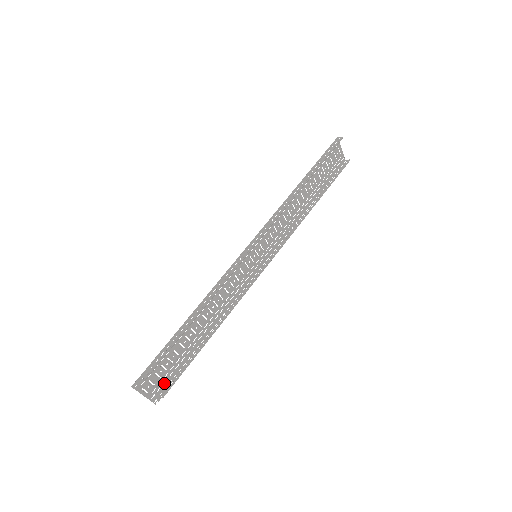
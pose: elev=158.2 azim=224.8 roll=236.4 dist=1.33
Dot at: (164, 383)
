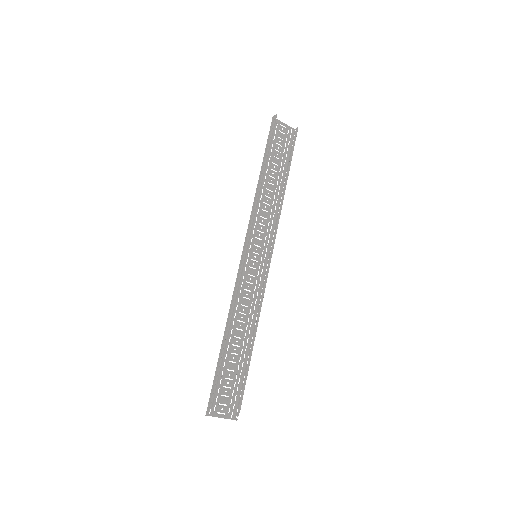
Dot at: occluded
